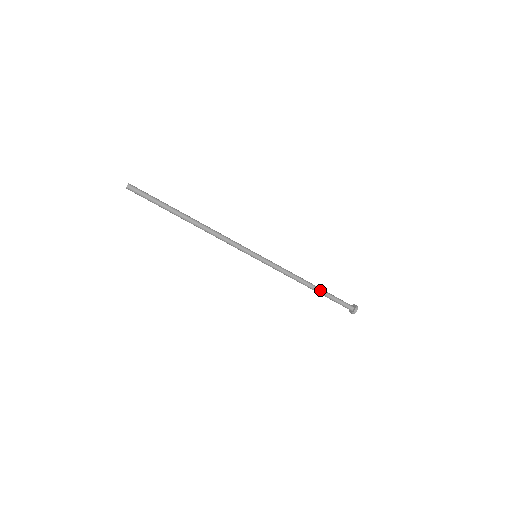
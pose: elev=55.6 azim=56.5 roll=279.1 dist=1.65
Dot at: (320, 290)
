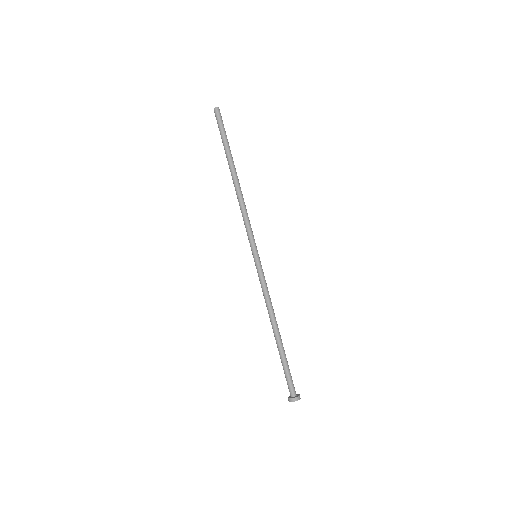
Dot at: (282, 343)
